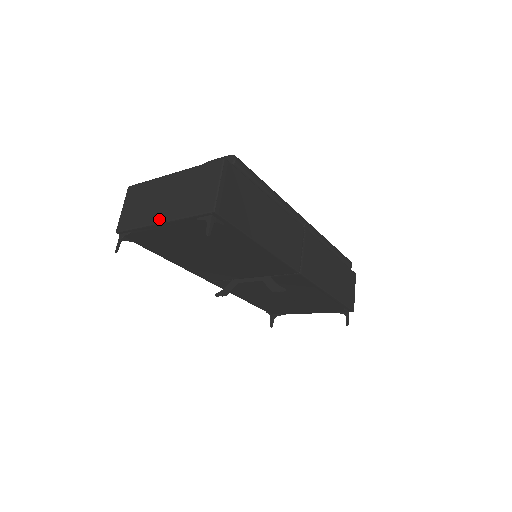
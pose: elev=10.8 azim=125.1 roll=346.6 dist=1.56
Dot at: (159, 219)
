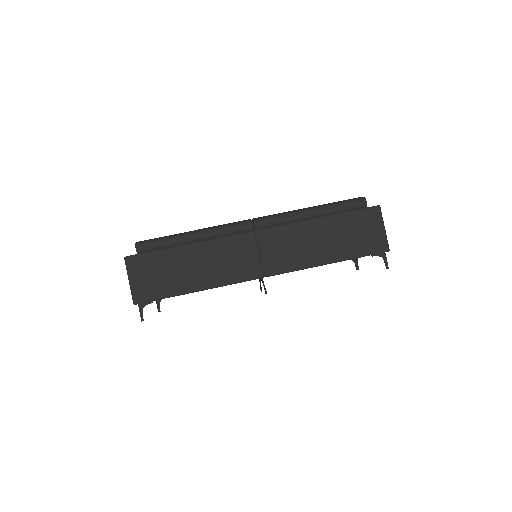
Dot at: occluded
